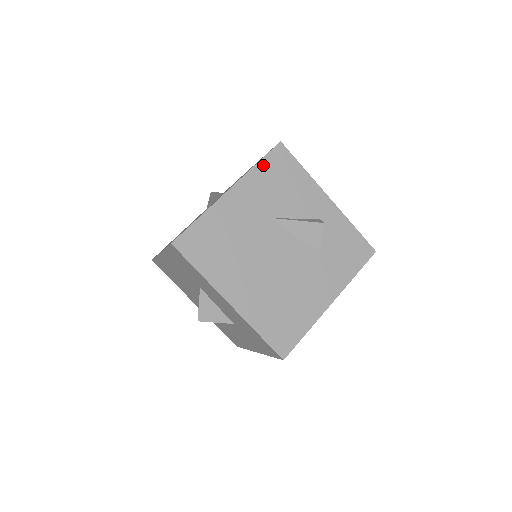
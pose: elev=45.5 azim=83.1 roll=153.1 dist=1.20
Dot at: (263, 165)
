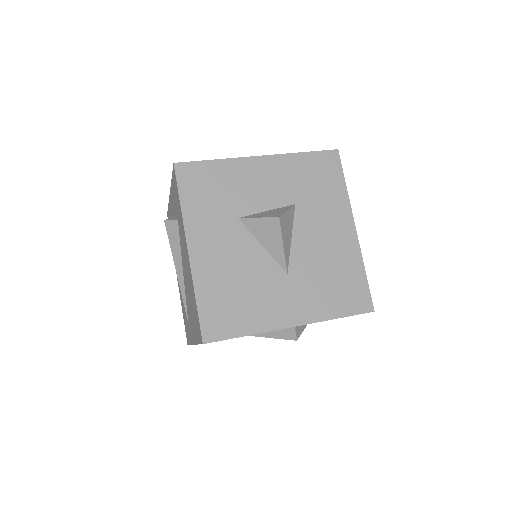
Dot at: occluded
